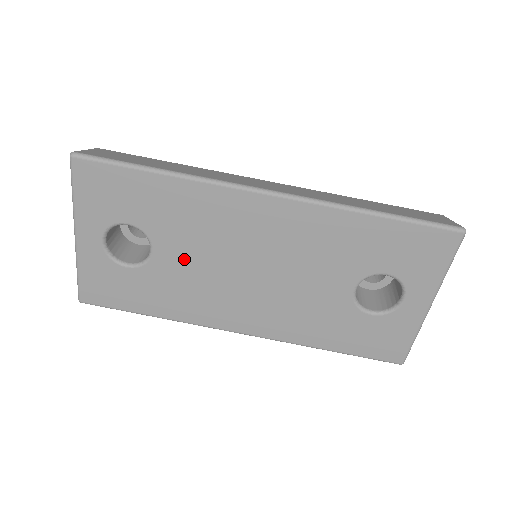
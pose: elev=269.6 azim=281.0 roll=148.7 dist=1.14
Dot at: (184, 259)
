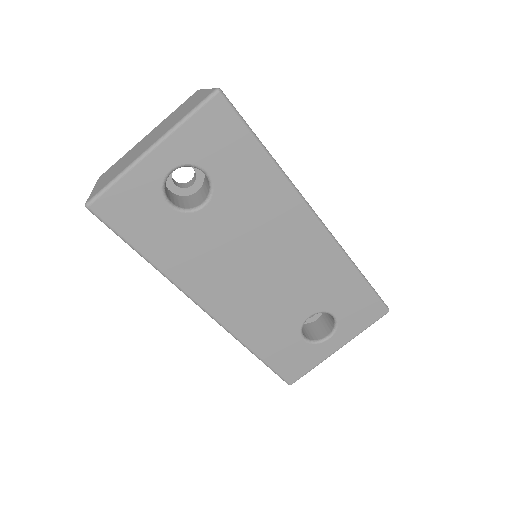
Dot at: (222, 228)
